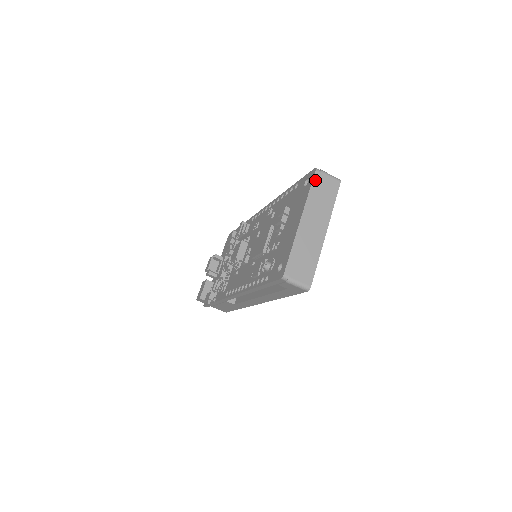
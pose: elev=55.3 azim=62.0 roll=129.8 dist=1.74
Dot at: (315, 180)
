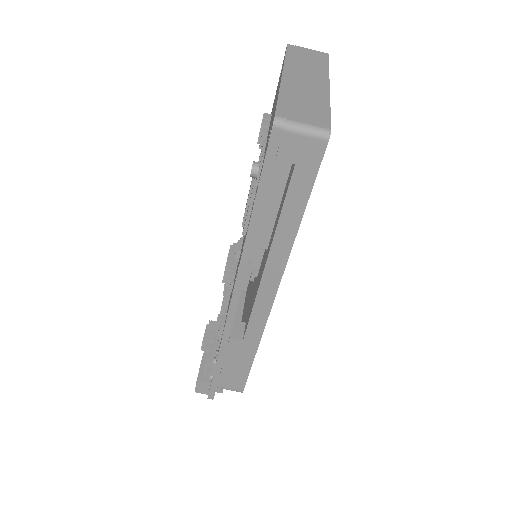
Dot at: (290, 50)
